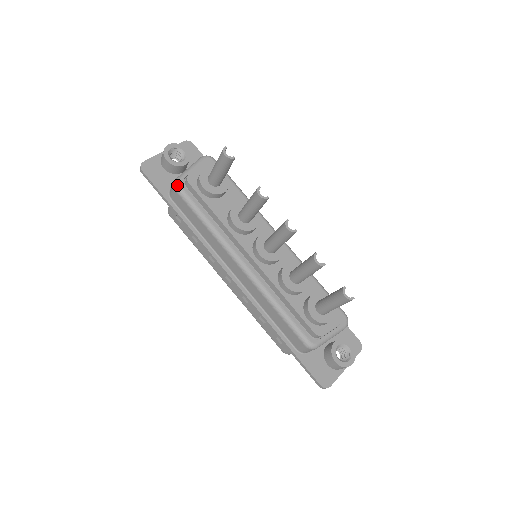
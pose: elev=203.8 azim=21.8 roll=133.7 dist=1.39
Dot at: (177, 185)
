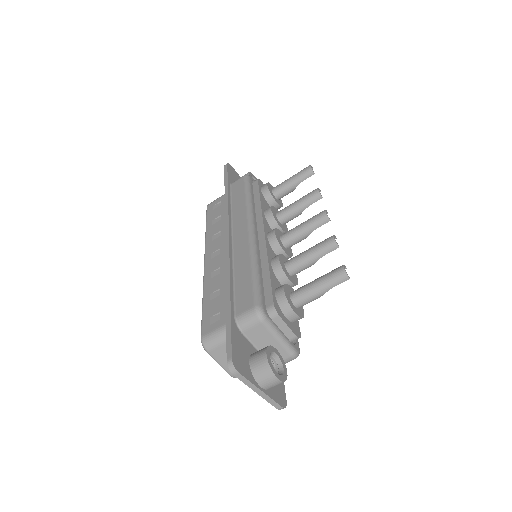
Dot at: (248, 175)
